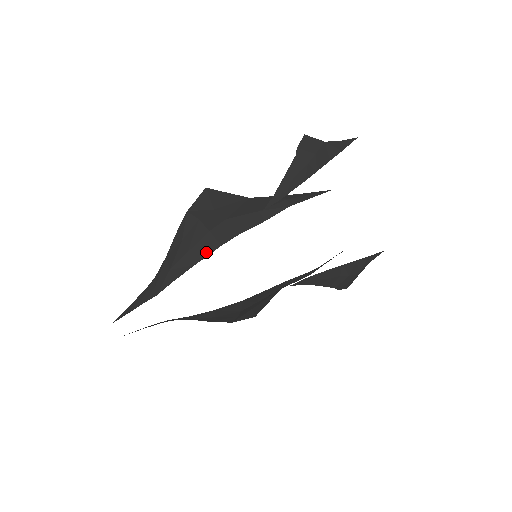
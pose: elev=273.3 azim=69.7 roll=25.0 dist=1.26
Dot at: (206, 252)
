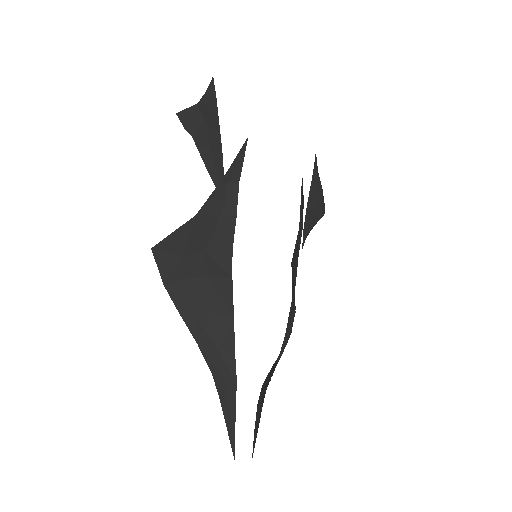
Dot at: (228, 297)
